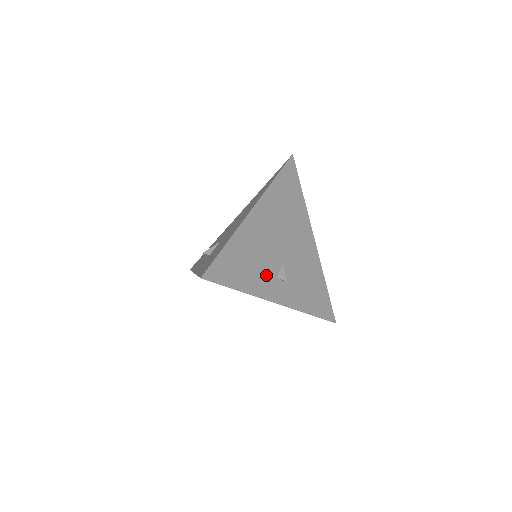
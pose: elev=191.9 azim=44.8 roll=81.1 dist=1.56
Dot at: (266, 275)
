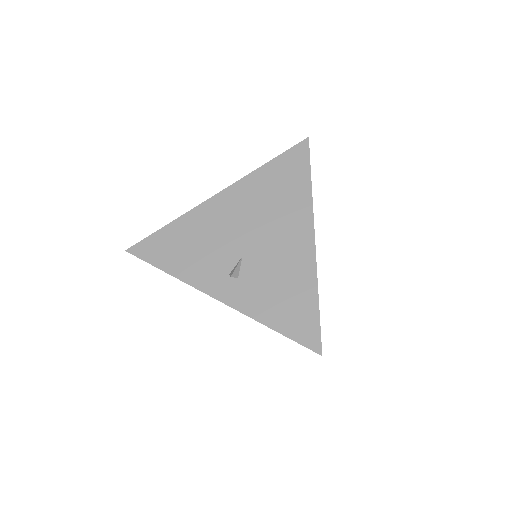
Dot at: occluded
